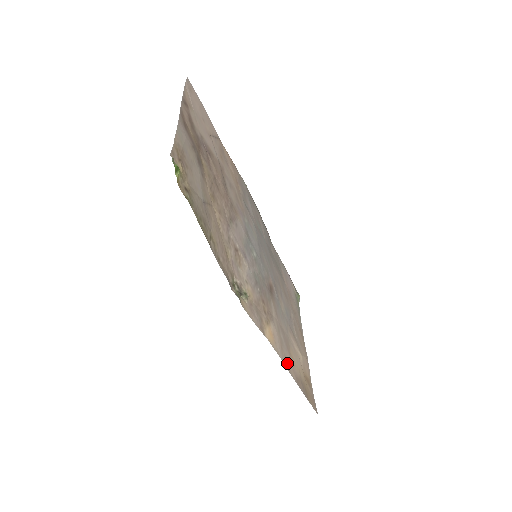
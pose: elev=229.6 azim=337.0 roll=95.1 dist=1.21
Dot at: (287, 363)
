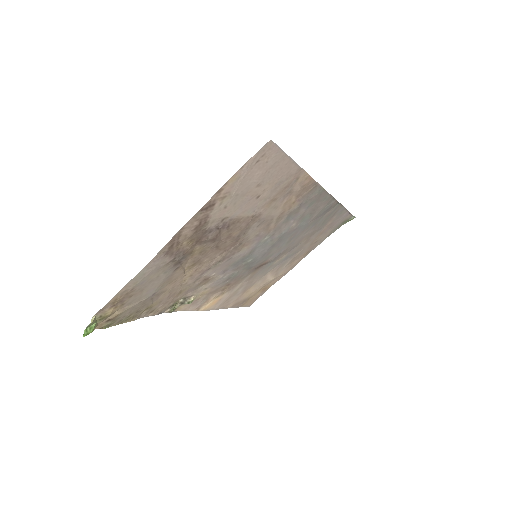
Dot at: (227, 304)
